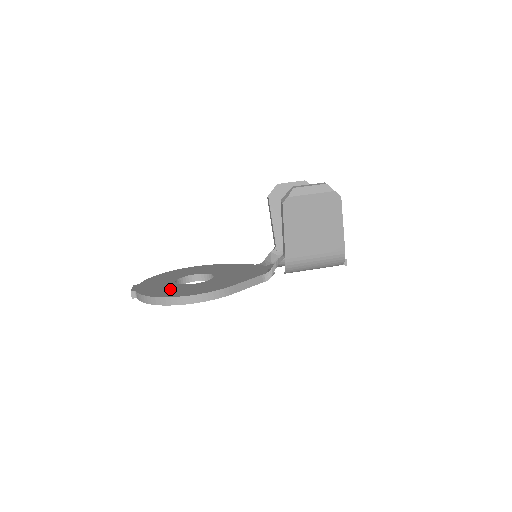
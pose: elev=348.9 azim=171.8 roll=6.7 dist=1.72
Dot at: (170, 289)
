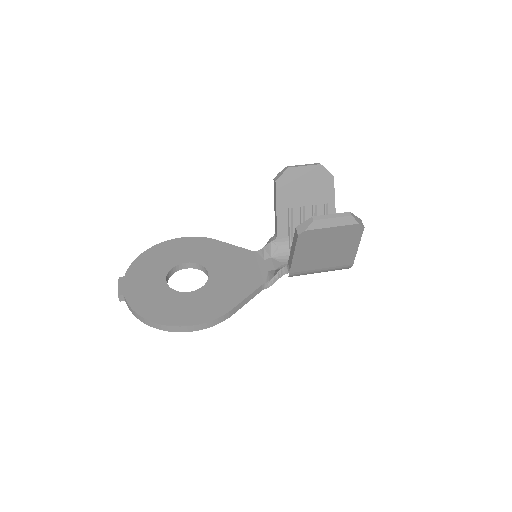
Dot at: (163, 302)
